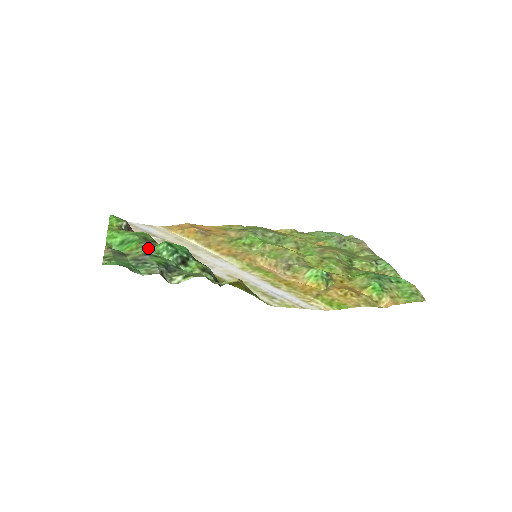
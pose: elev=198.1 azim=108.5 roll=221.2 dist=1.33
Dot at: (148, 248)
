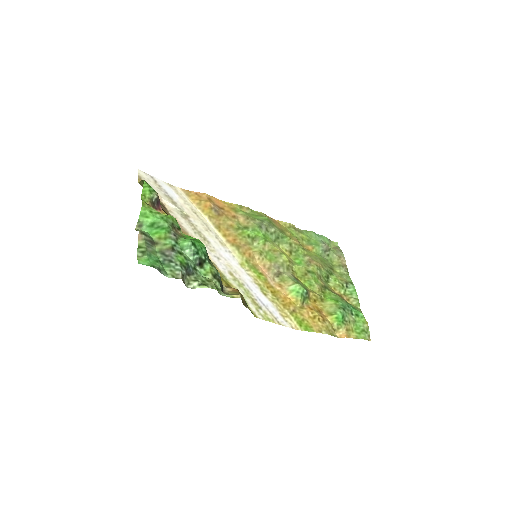
Dot at: (175, 241)
